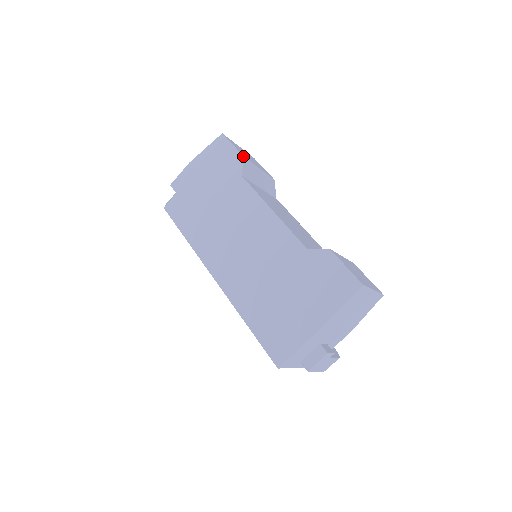
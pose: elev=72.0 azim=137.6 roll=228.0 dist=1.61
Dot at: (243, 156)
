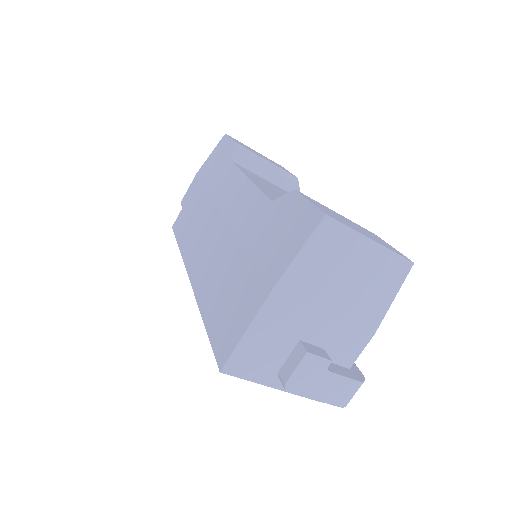
Dot at: (236, 142)
